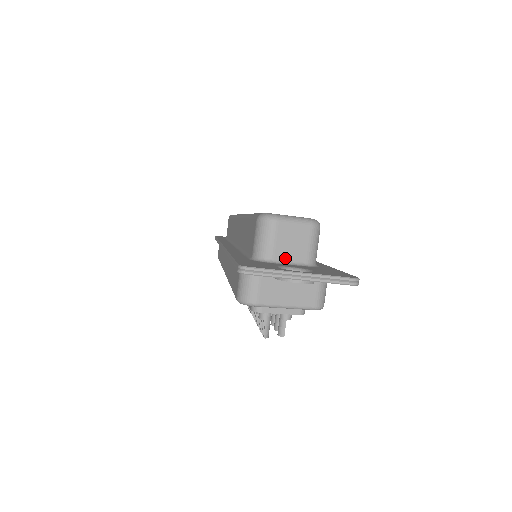
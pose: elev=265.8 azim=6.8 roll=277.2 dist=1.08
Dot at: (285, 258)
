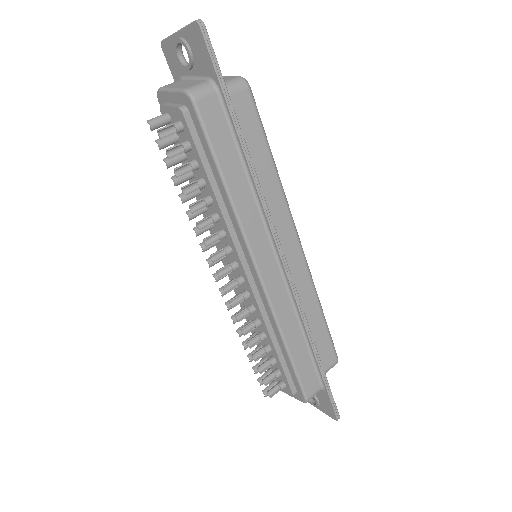
Dot at: occluded
